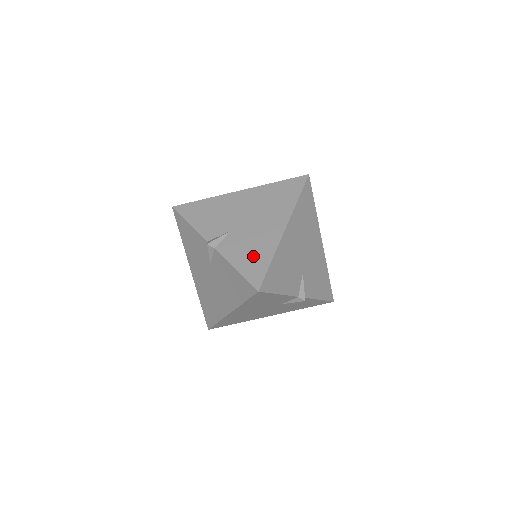
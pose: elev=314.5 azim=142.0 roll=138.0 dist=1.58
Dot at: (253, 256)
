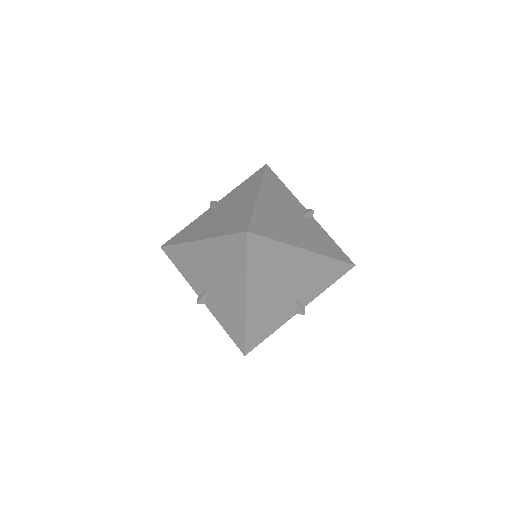
Dot at: (231, 322)
